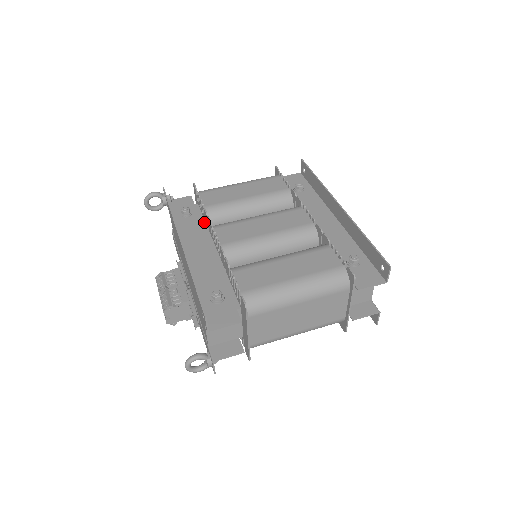
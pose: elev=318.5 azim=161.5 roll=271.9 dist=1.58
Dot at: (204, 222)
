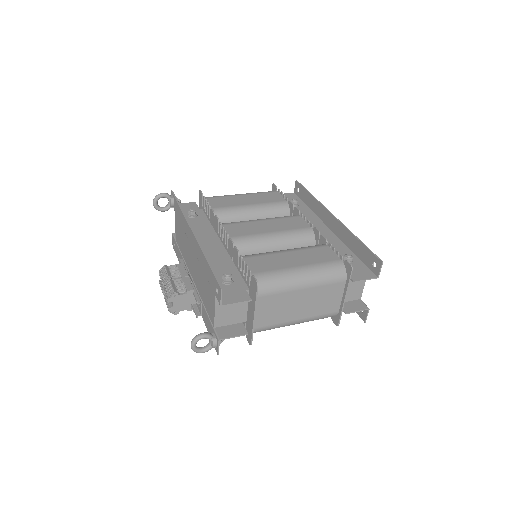
Dot at: (209, 223)
